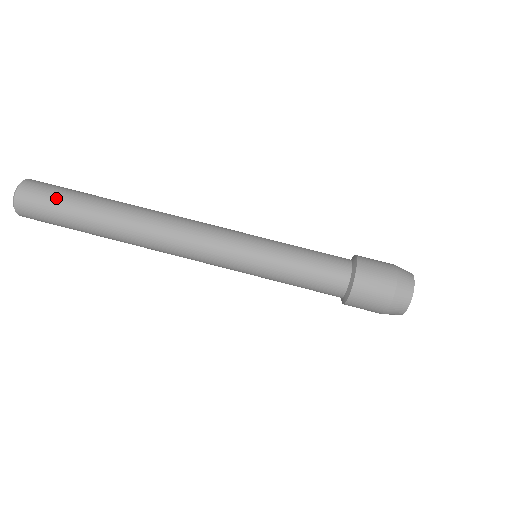
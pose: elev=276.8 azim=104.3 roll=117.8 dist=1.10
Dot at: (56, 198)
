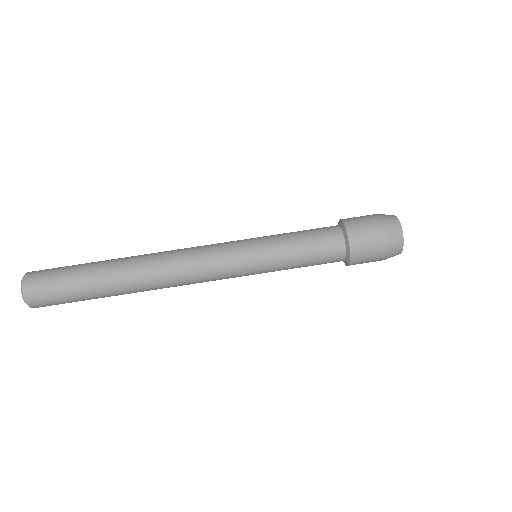
Dot at: (60, 282)
